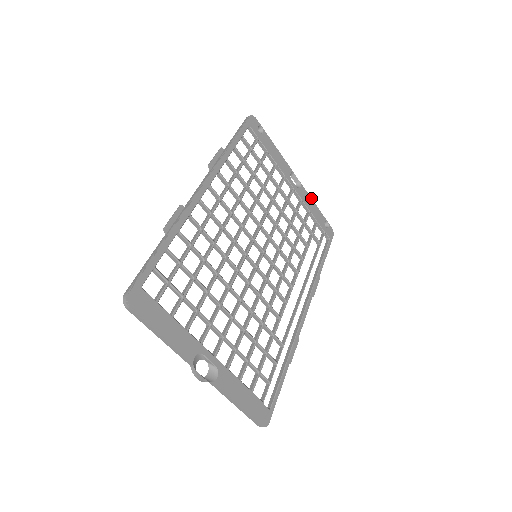
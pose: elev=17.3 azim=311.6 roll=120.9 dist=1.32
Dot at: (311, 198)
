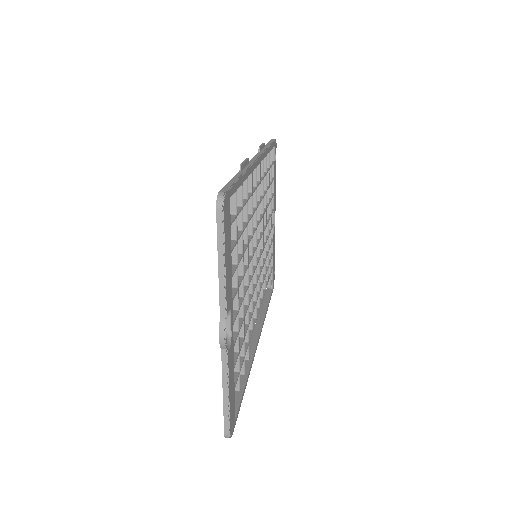
Dot at: occluded
